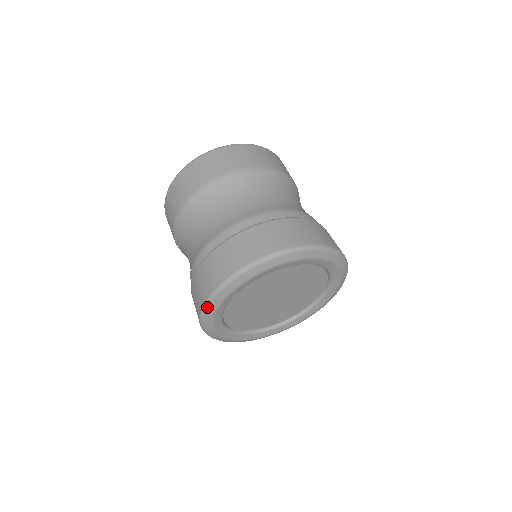
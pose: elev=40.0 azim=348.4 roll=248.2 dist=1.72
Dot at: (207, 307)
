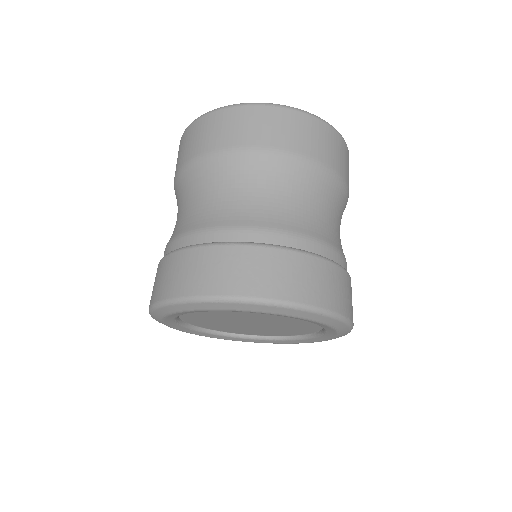
Dot at: (222, 302)
